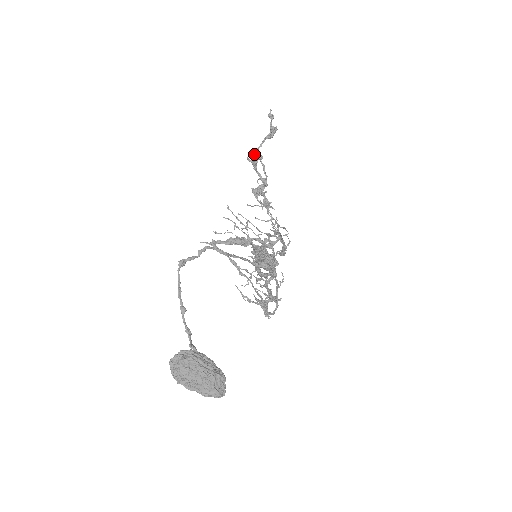
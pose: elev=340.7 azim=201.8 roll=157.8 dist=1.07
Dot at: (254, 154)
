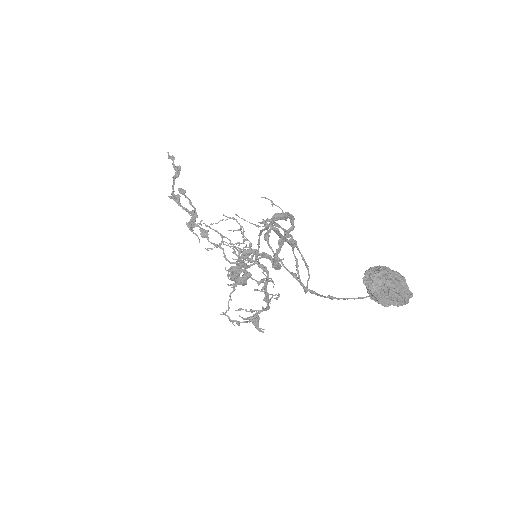
Dot at: (173, 192)
